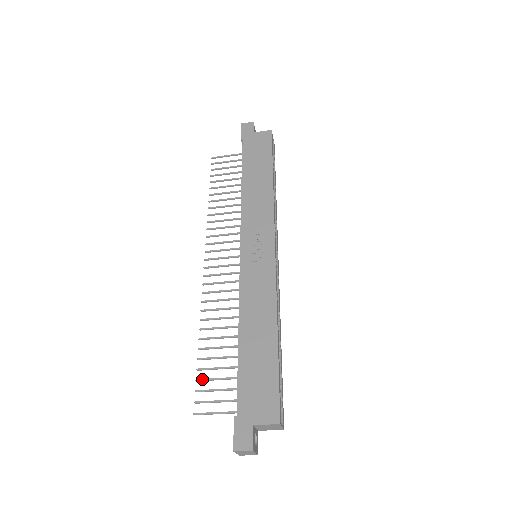
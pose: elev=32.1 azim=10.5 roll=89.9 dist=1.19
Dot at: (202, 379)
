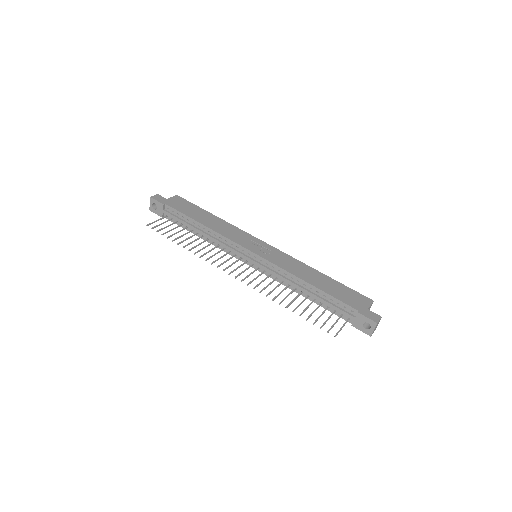
Dot at: (315, 321)
